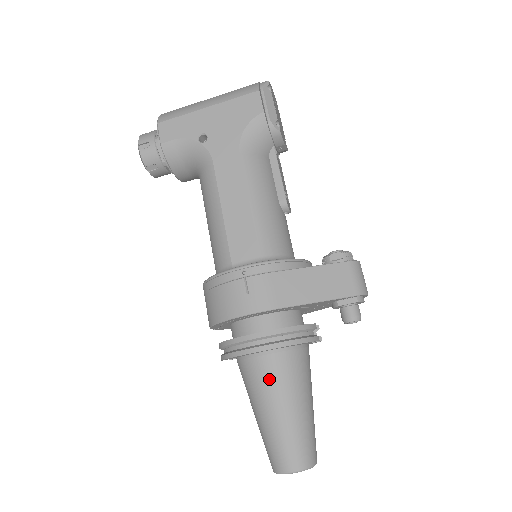
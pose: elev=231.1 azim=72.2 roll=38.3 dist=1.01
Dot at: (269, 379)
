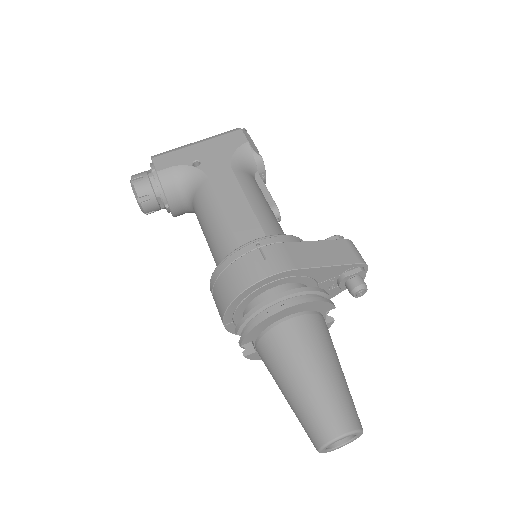
Dot at: (298, 341)
